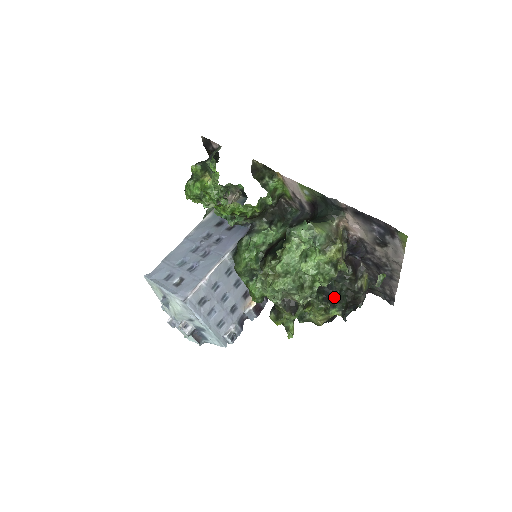
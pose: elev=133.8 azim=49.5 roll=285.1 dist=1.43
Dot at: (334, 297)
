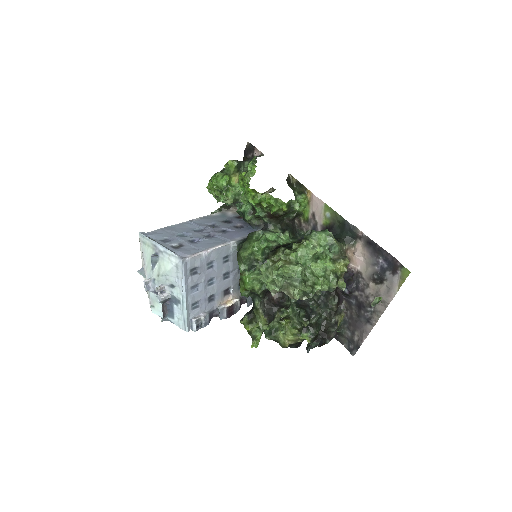
Dot at: (312, 320)
